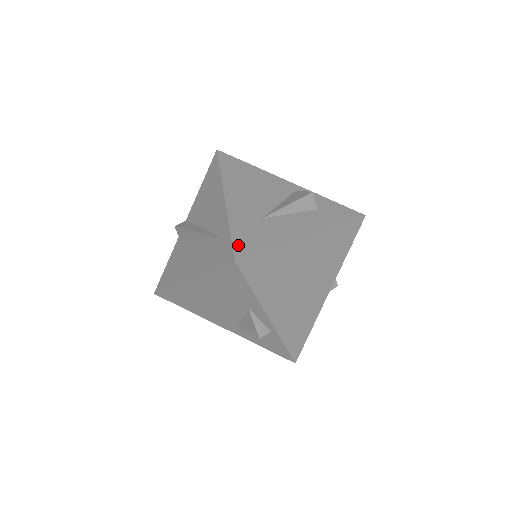
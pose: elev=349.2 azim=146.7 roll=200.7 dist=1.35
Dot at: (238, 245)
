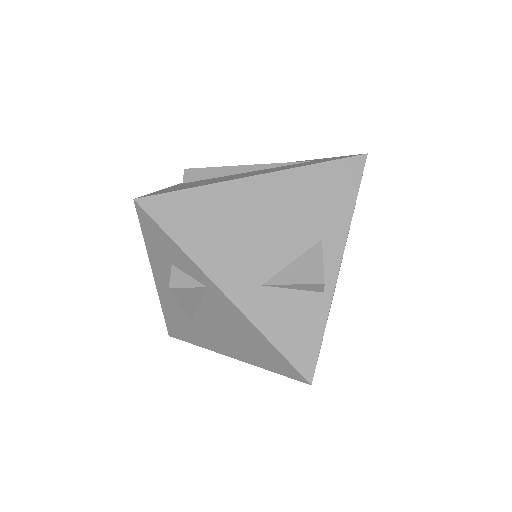
Dot at: occluded
